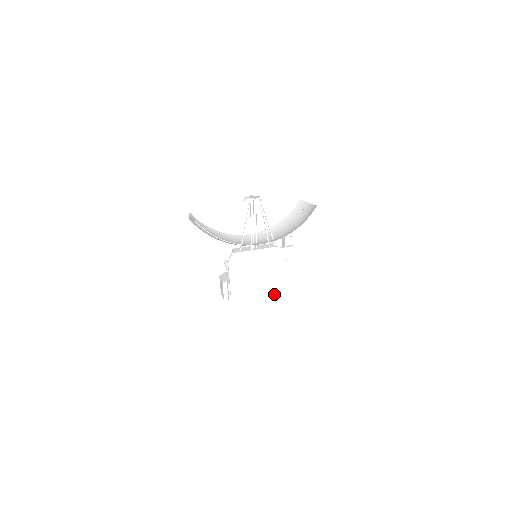
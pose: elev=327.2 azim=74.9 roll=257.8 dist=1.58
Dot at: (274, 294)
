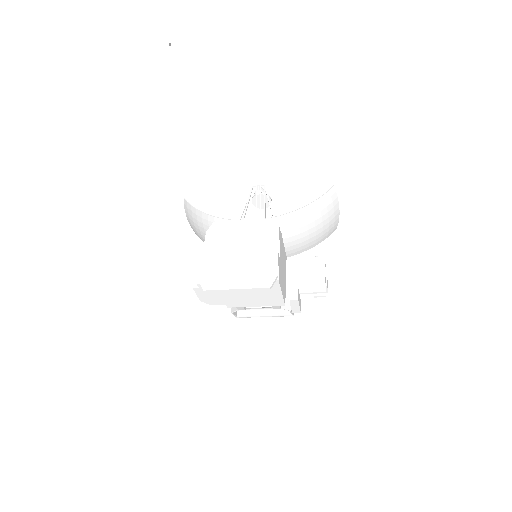
Dot at: (262, 277)
